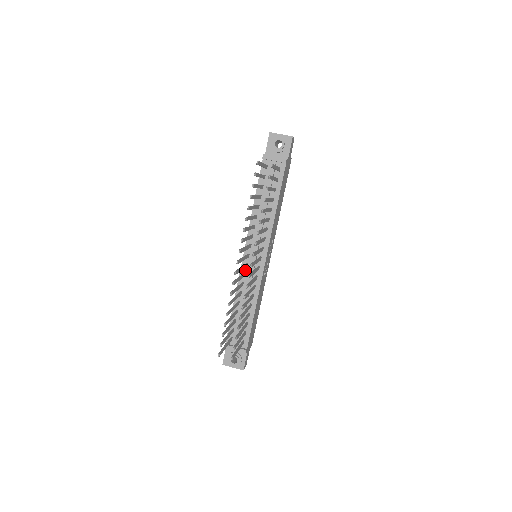
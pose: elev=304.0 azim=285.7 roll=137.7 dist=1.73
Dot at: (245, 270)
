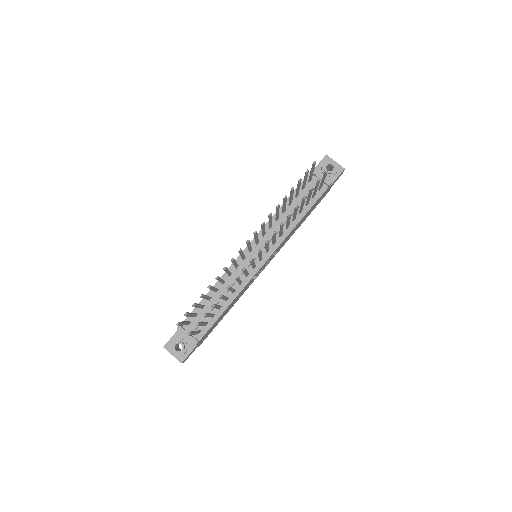
Dot at: (240, 262)
